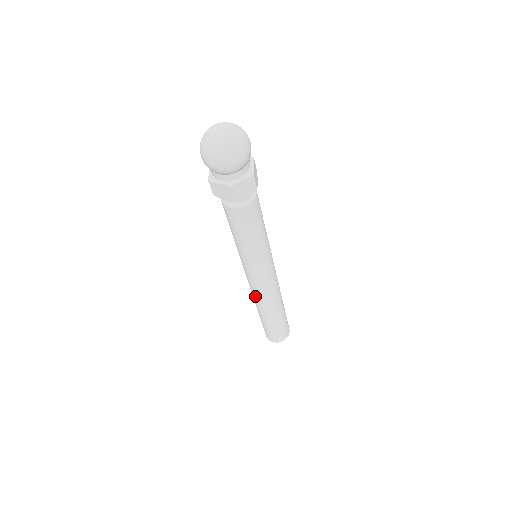
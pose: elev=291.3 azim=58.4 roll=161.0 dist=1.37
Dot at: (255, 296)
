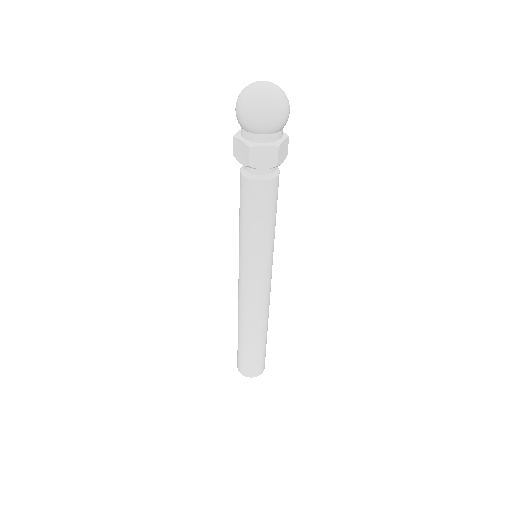
Dot at: (239, 303)
